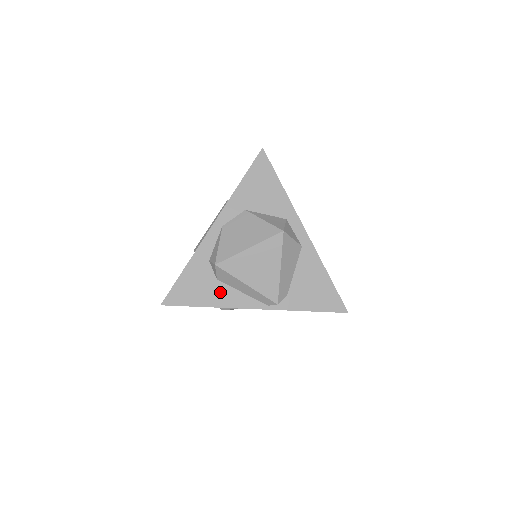
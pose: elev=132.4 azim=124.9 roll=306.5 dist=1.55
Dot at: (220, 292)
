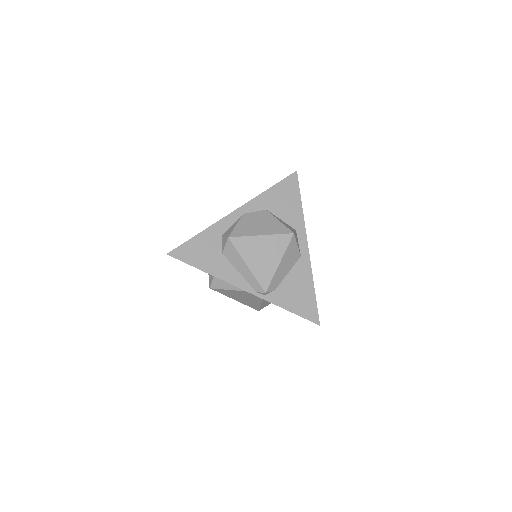
Dot at: (221, 264)
